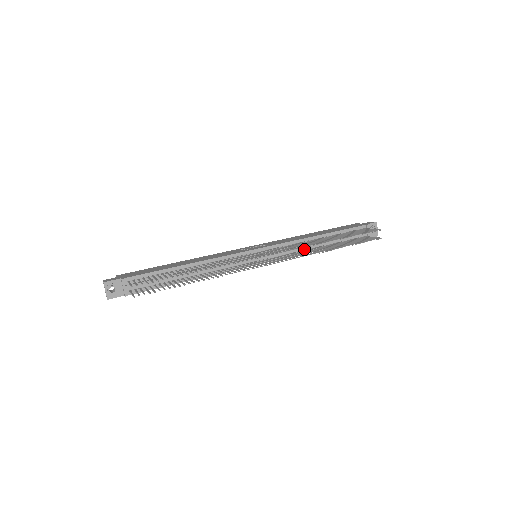
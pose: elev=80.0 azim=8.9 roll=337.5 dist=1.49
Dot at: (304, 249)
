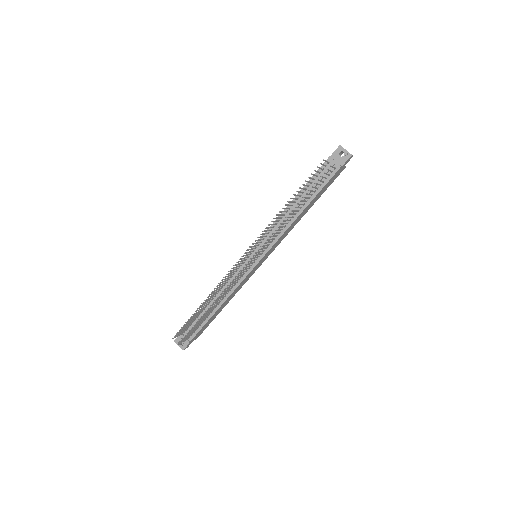
Dot at: occluded
